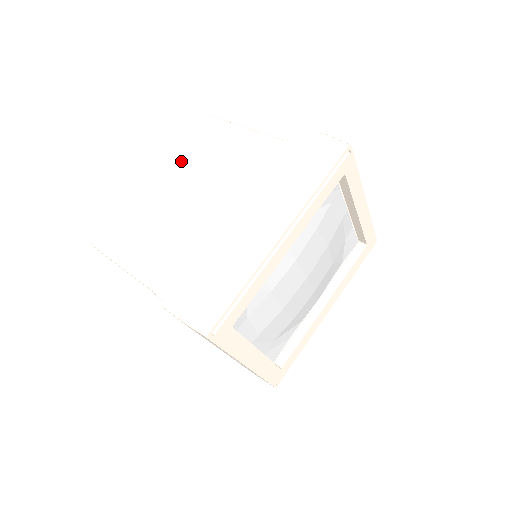
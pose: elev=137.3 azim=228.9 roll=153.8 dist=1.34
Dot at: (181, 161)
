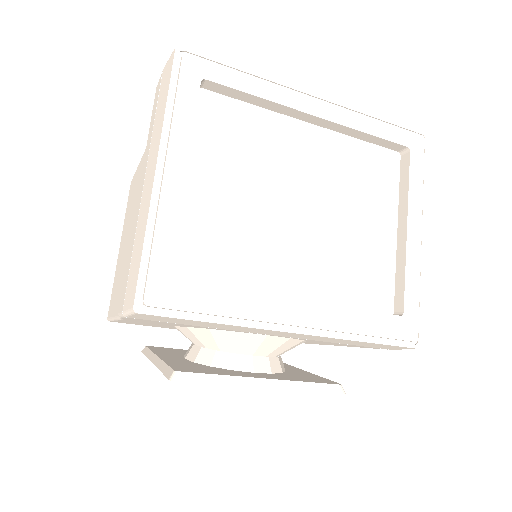
Dot at: occluded
